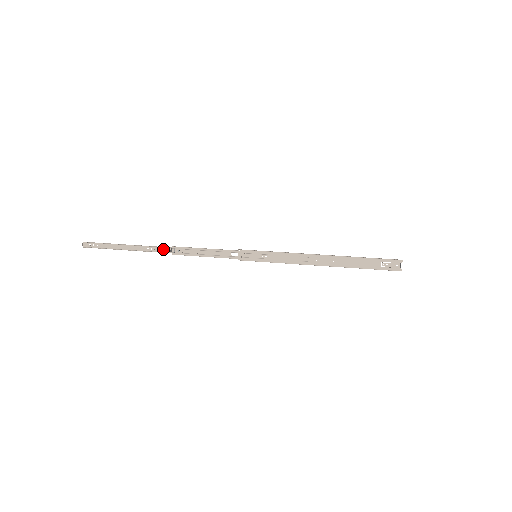
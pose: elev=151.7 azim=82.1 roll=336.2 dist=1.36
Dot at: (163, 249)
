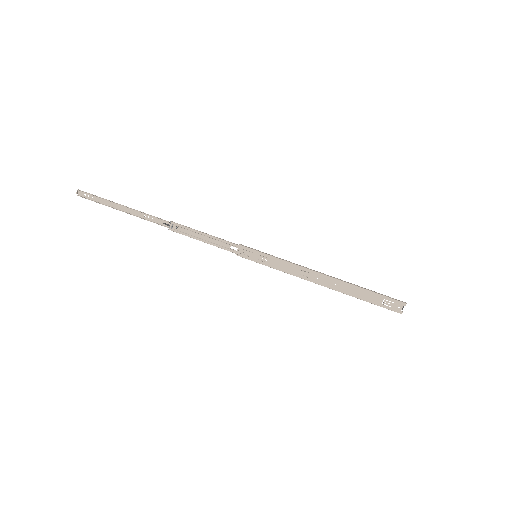
Dot at: (161, 221)
